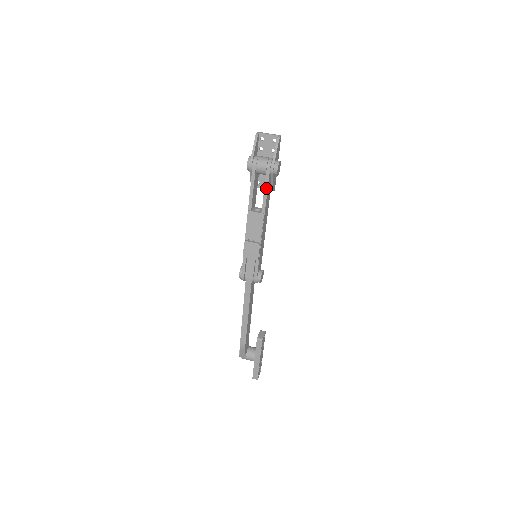
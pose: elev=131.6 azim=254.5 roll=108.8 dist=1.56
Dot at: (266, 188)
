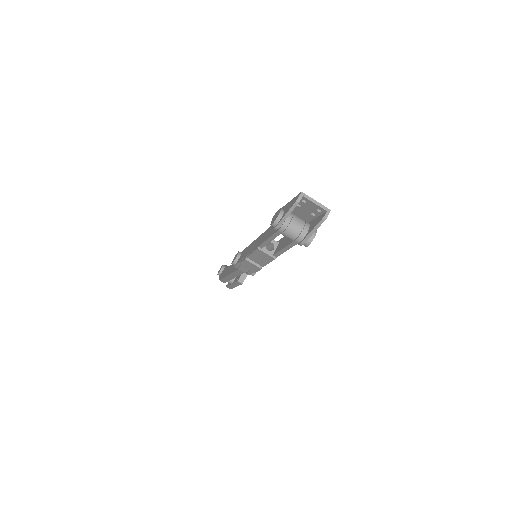
Dot at: (286, 249)
